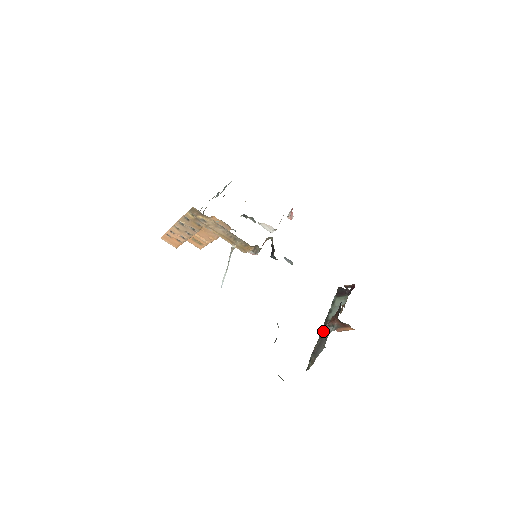
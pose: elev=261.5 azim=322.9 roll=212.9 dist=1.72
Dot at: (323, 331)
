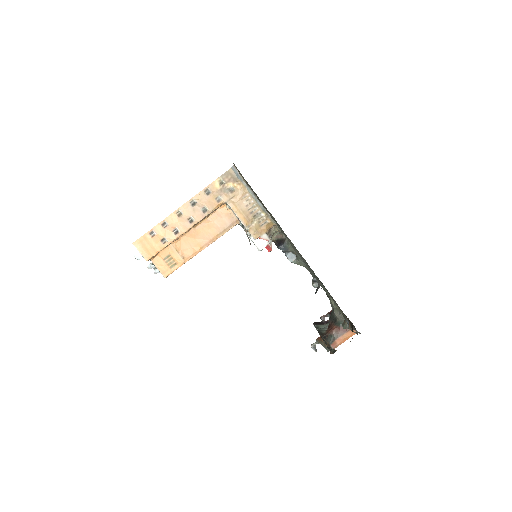
Dot at: (324, 339)
